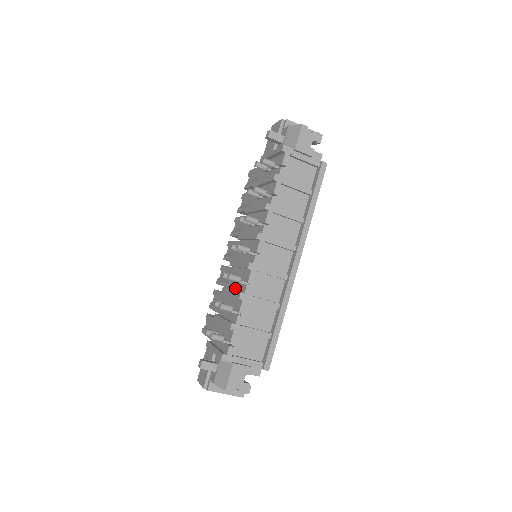
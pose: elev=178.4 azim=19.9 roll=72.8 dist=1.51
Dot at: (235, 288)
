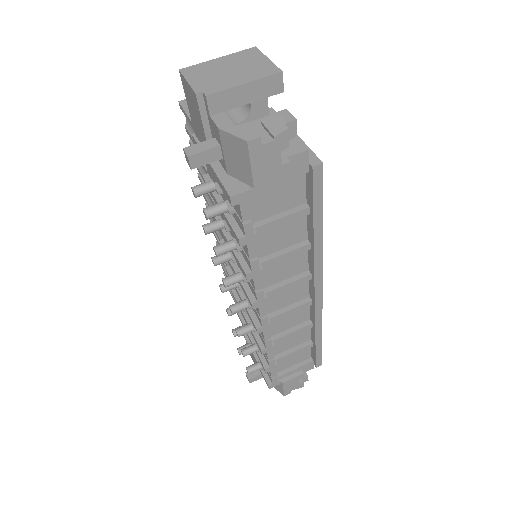
Dot at: occluded
